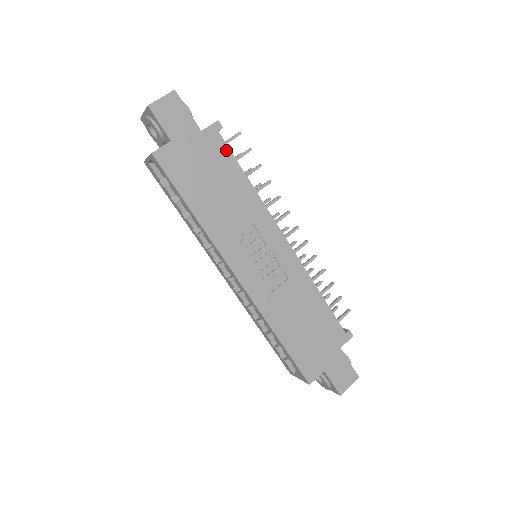
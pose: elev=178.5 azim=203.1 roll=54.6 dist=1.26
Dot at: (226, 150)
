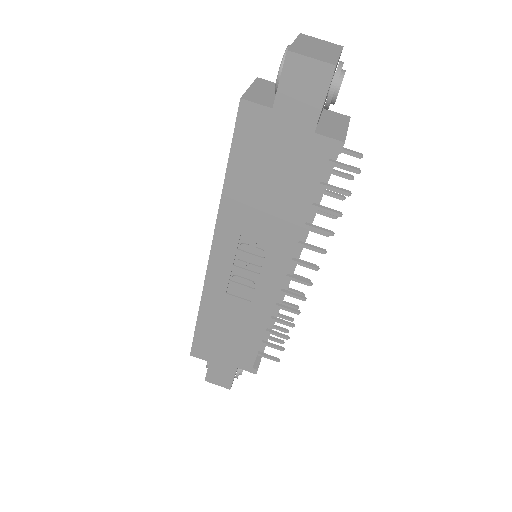
Dot at: (318, 173)
